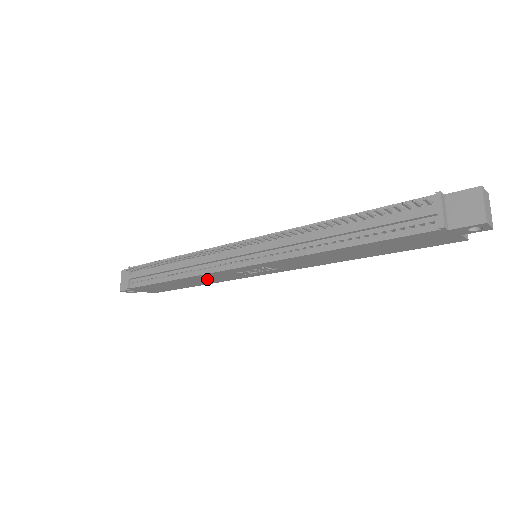
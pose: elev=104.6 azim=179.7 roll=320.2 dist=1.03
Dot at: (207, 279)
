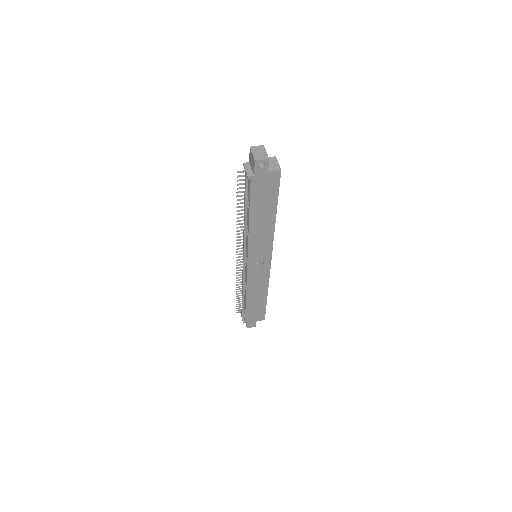
Dot at: (257, 287)
